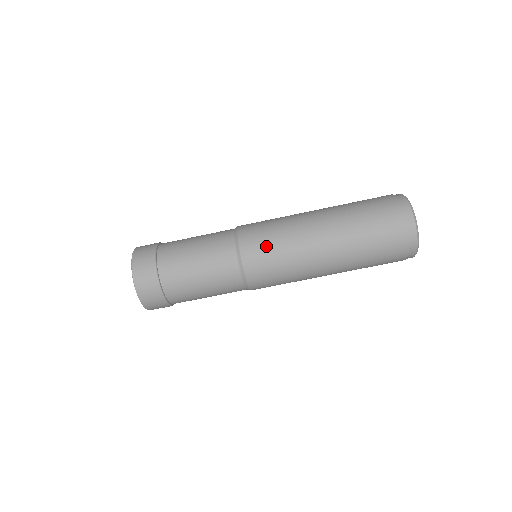
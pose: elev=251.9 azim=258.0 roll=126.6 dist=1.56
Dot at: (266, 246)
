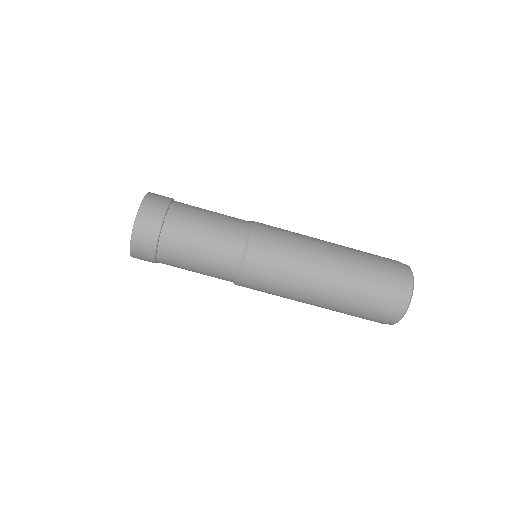
Dot at: (275, 248)
